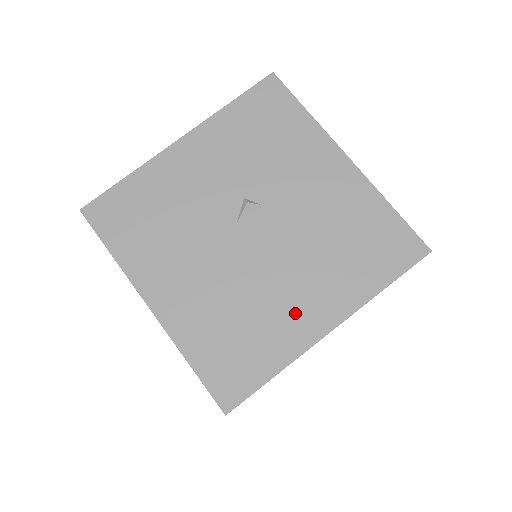
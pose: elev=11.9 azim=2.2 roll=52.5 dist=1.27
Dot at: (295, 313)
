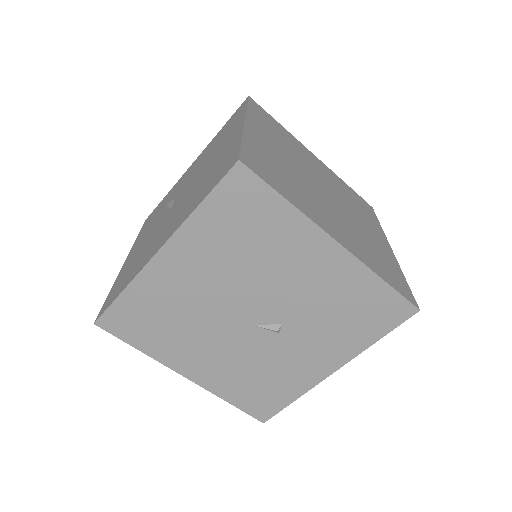
Dot at: (224, 148)
